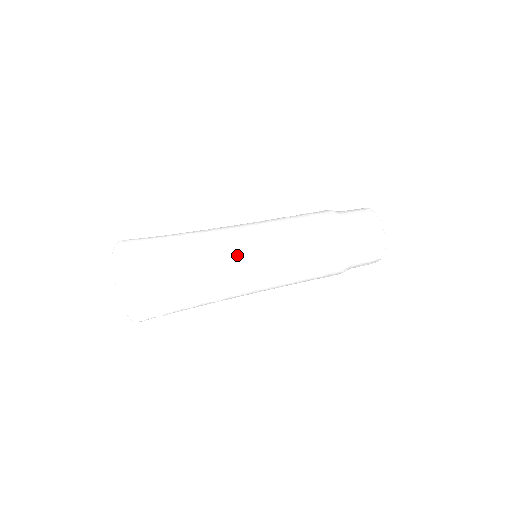
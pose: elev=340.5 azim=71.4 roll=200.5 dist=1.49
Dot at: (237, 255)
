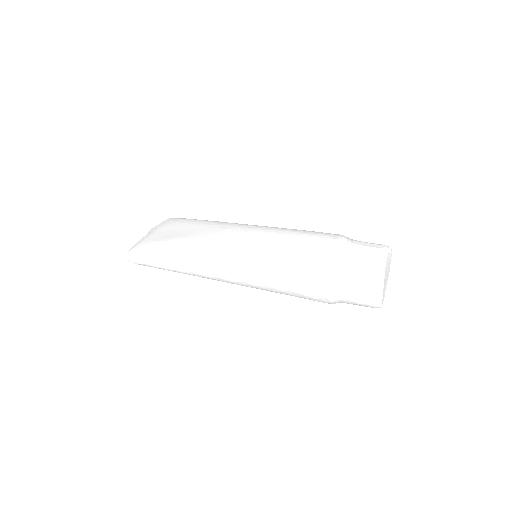
Dot at: (225, 238)
